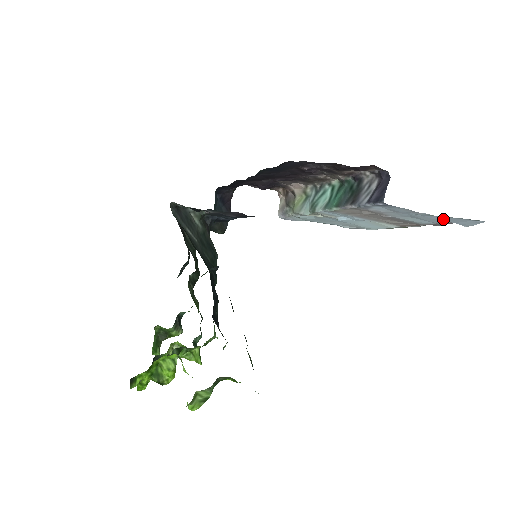
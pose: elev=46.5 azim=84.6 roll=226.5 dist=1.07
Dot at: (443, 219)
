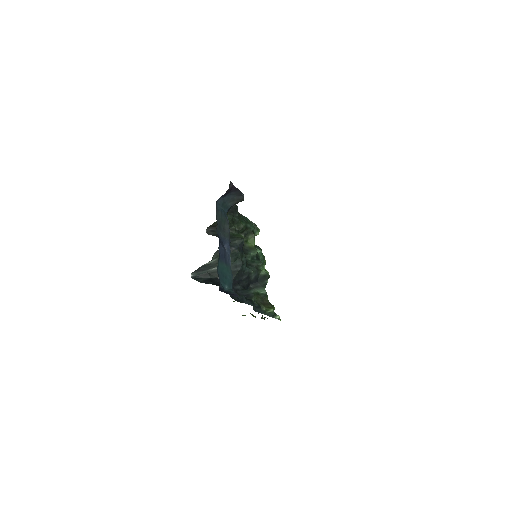
Dot at: occluded
